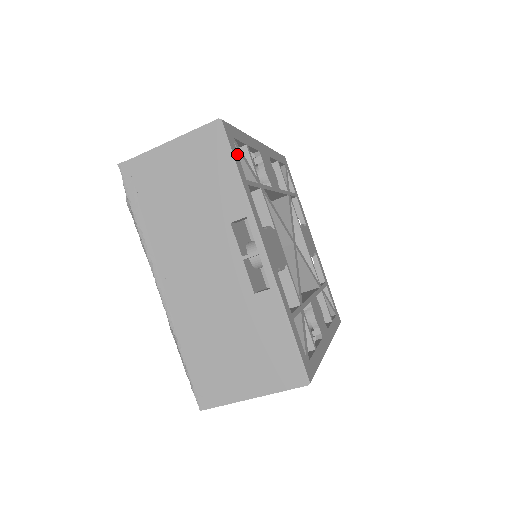
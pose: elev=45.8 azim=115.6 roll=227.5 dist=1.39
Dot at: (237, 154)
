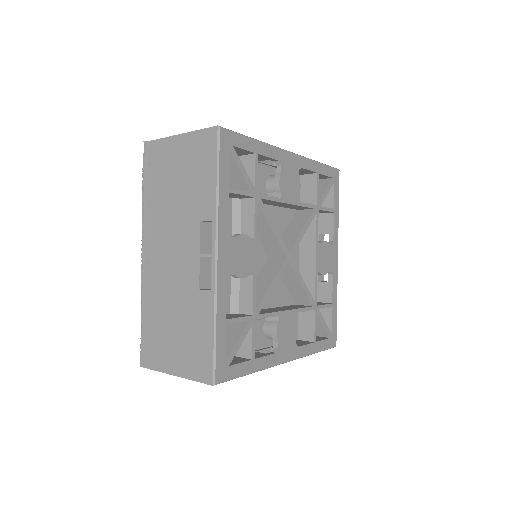
Dot at: (228, 161)
